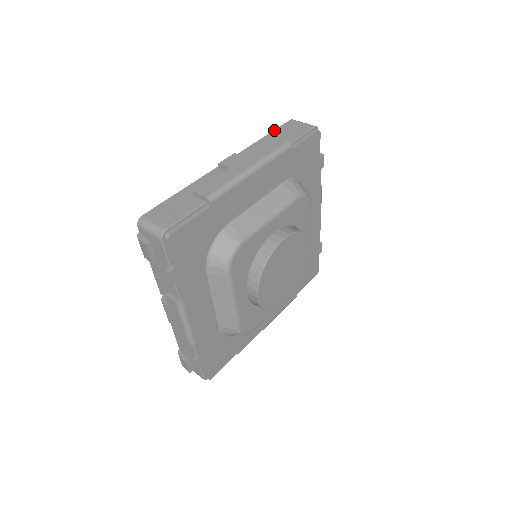
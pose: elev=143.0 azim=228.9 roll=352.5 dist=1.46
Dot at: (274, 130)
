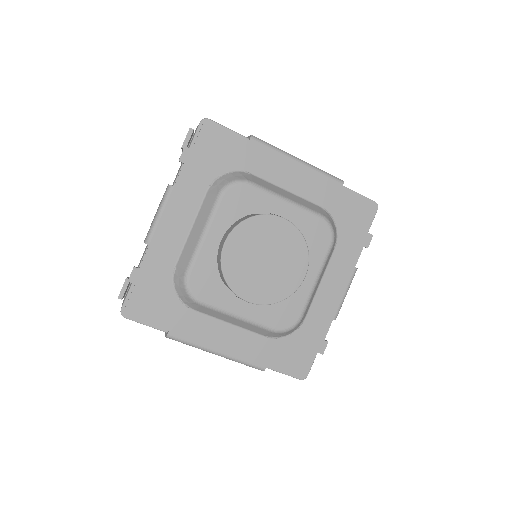
Dot at: occluded
